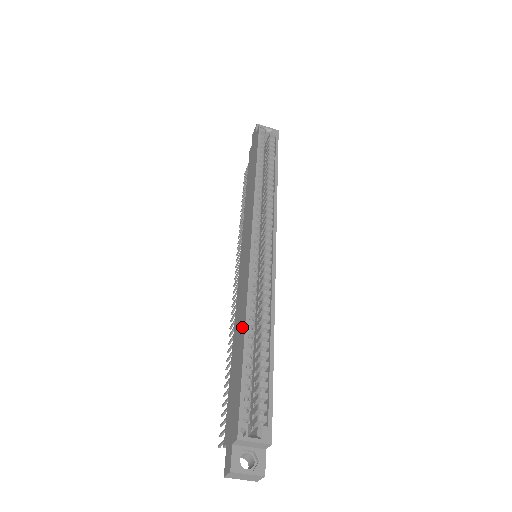
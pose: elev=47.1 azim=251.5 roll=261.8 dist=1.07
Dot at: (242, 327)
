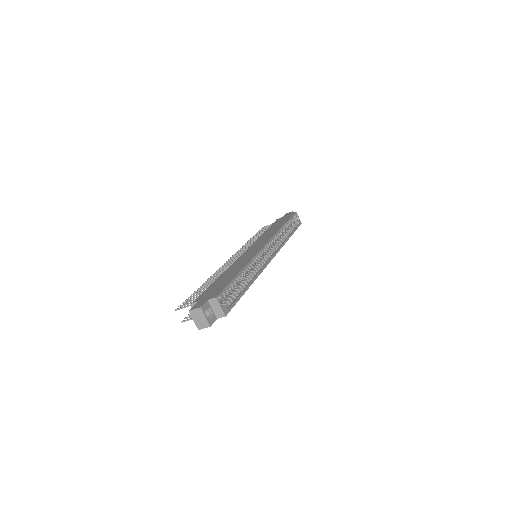
Dot at: (239, 268)
